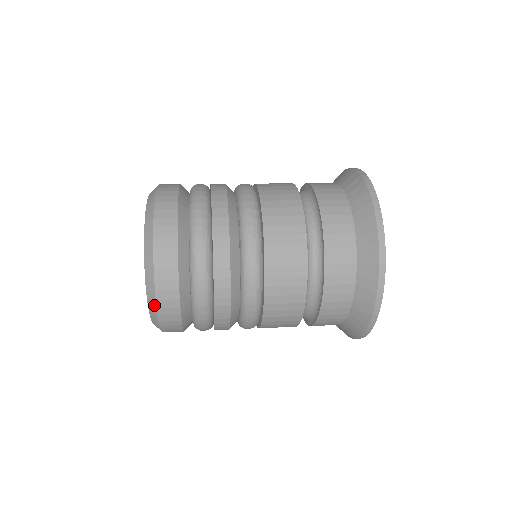
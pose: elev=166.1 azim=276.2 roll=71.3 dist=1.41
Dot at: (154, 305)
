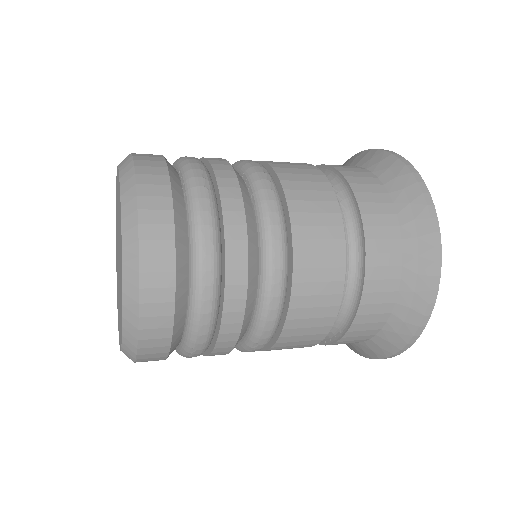
Dot at: (135, 284)
